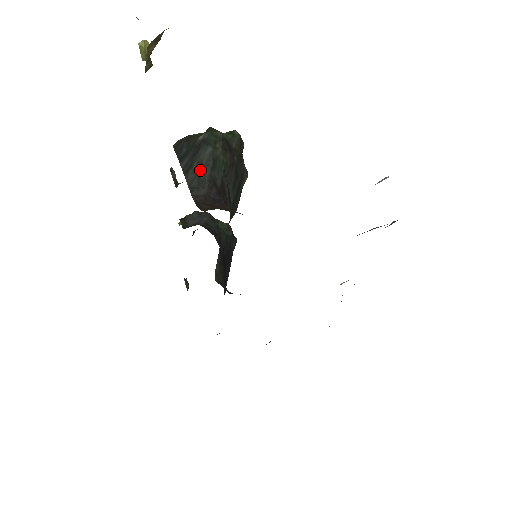
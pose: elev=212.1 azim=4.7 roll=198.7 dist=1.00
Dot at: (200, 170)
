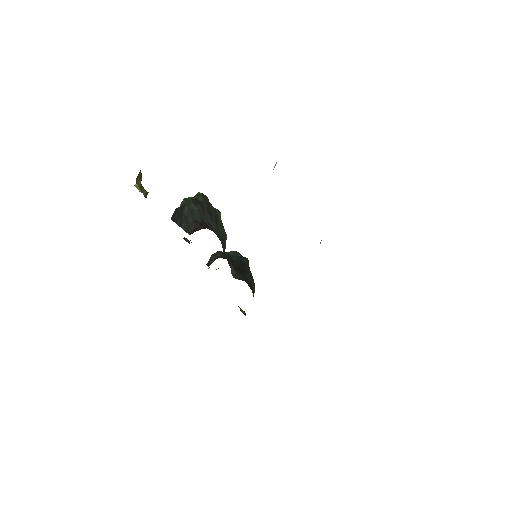
Dot at: (186, 220)
